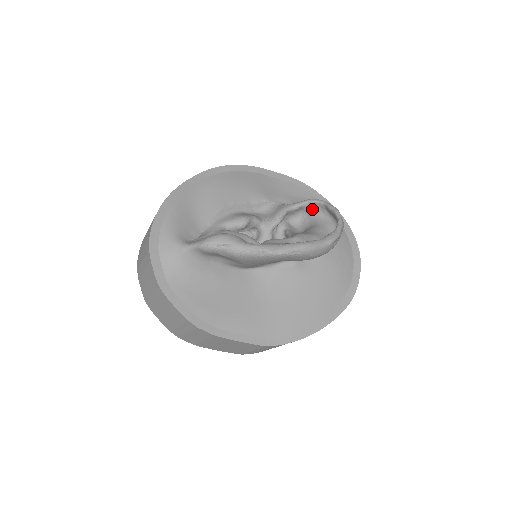
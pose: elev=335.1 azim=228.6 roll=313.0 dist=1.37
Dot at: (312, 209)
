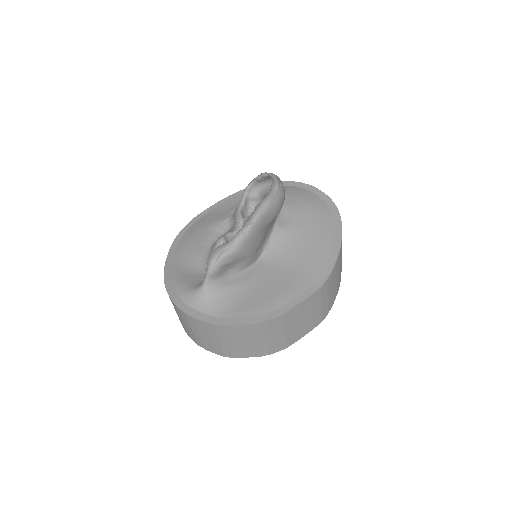
Dot at: (252, 194)
